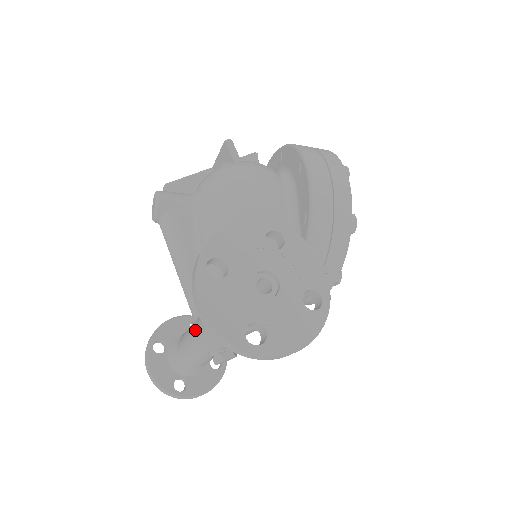
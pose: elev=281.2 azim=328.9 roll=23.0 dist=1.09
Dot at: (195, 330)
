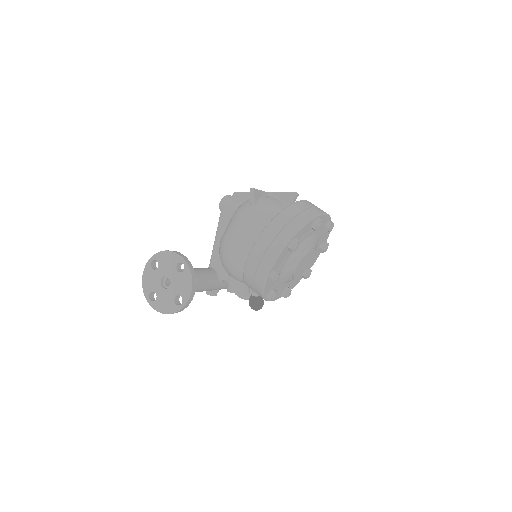
Dot at: occluded
